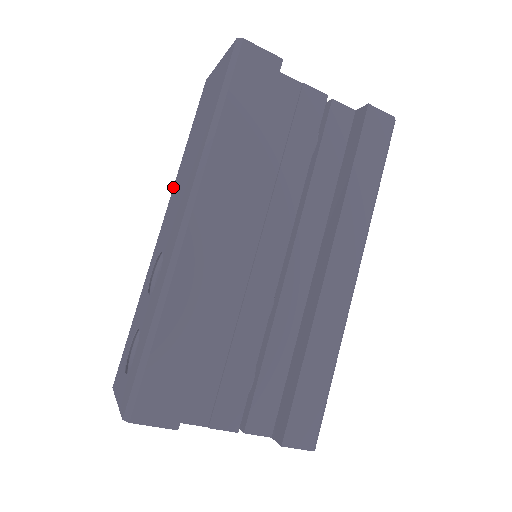
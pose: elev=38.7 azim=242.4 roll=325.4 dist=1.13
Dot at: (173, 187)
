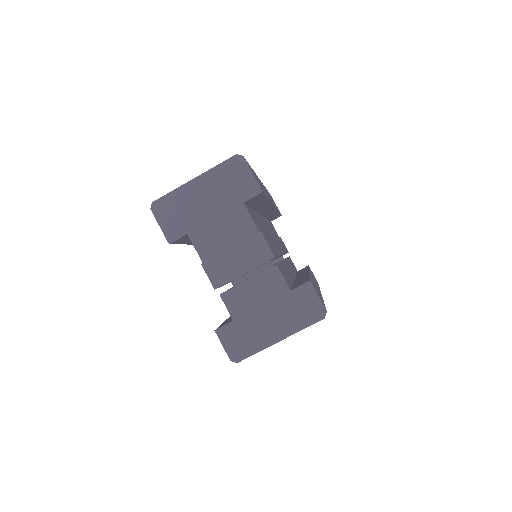
Dot at: occluded
